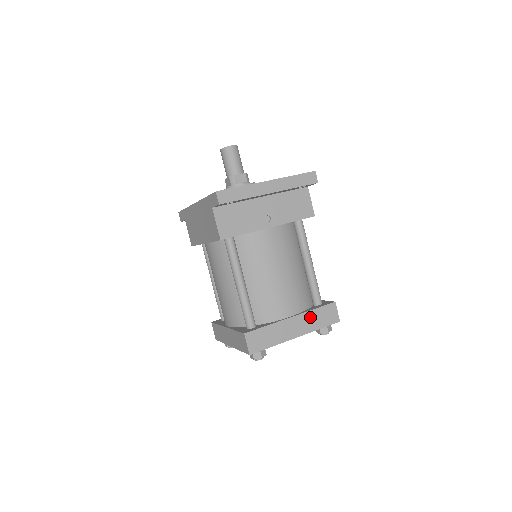
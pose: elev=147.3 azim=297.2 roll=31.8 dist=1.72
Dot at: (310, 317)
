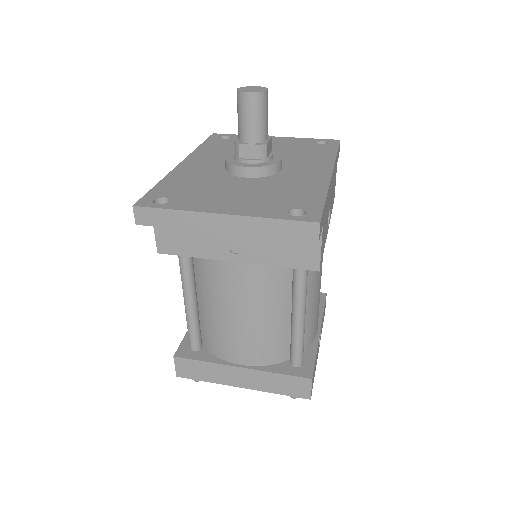
Dot at: (267, 378)
